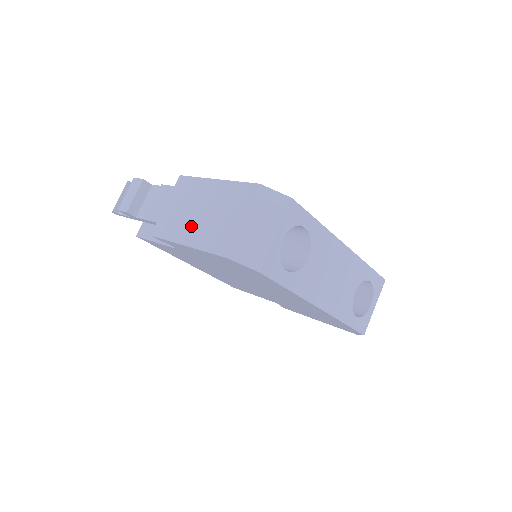
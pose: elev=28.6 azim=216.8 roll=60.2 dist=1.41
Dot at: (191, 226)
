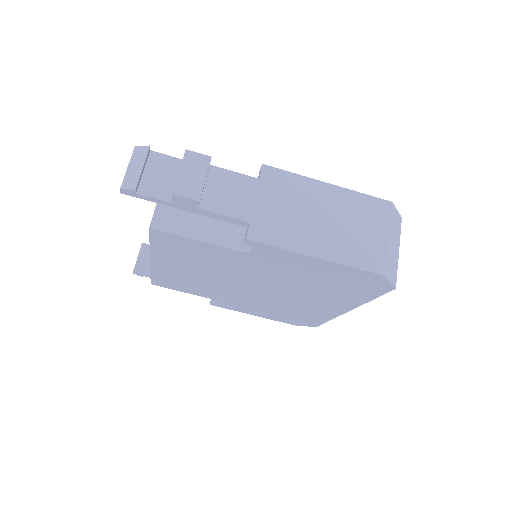
Dot at: (317, 235)
